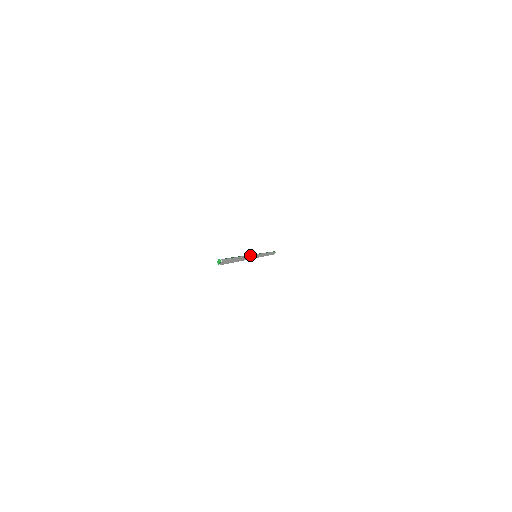
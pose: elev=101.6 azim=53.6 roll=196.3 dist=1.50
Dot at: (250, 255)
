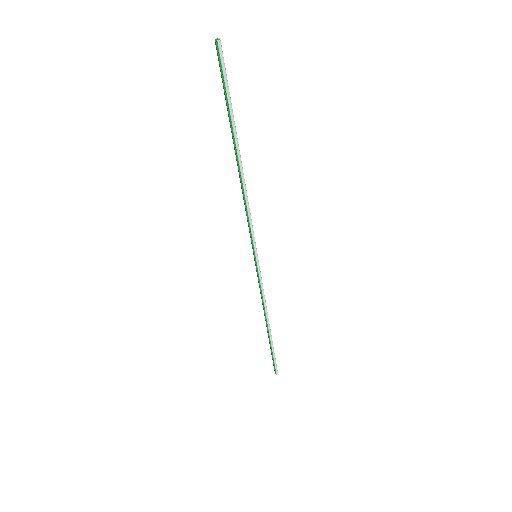
Dot at: (247, 211)
